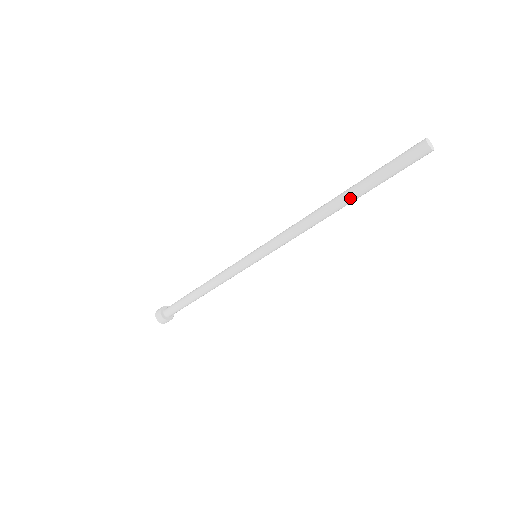
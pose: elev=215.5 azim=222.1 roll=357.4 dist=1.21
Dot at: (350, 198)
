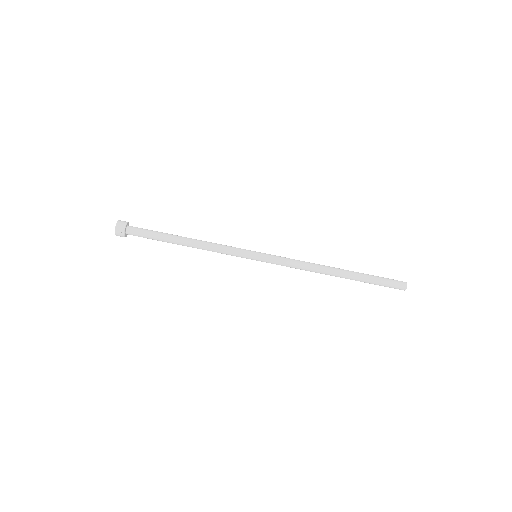
Dot at: (350, 275)
